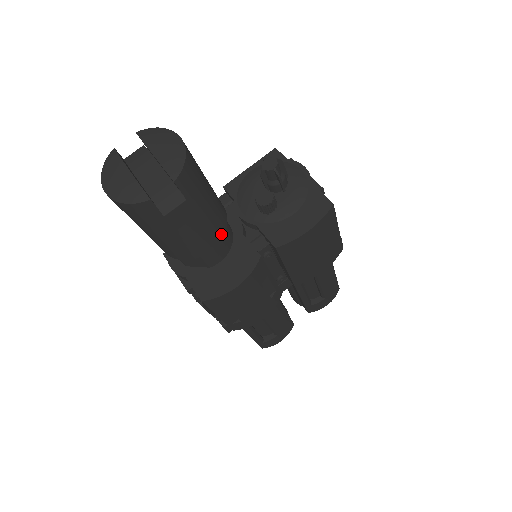
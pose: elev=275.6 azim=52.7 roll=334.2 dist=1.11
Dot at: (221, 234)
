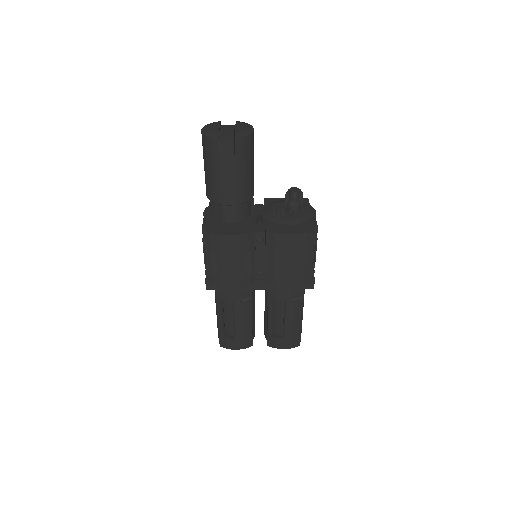
Dot at: (242, 200)
